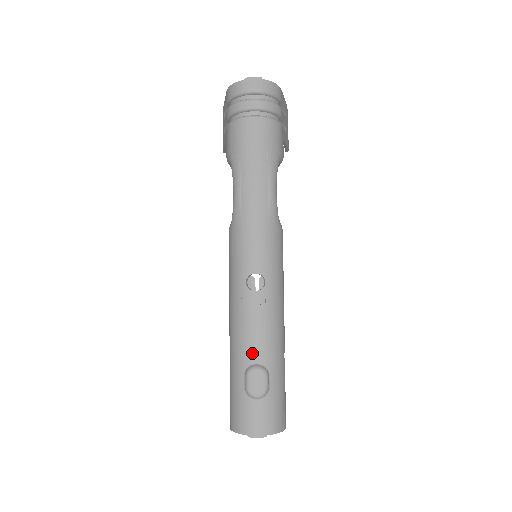
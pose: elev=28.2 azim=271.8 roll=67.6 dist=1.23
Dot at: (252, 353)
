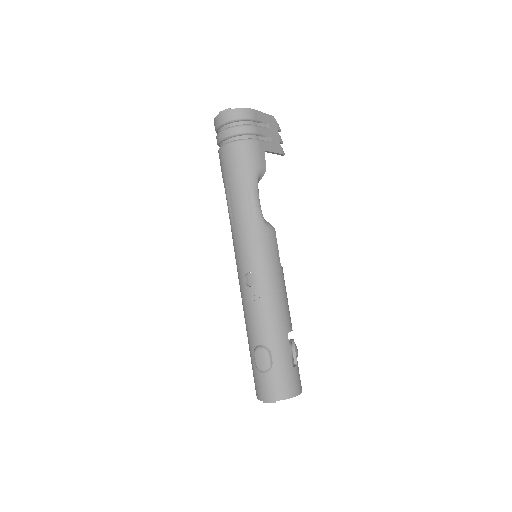
Dot at: (256, 337)
